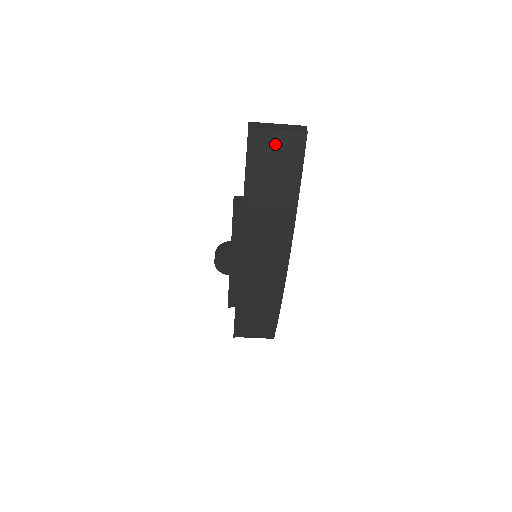
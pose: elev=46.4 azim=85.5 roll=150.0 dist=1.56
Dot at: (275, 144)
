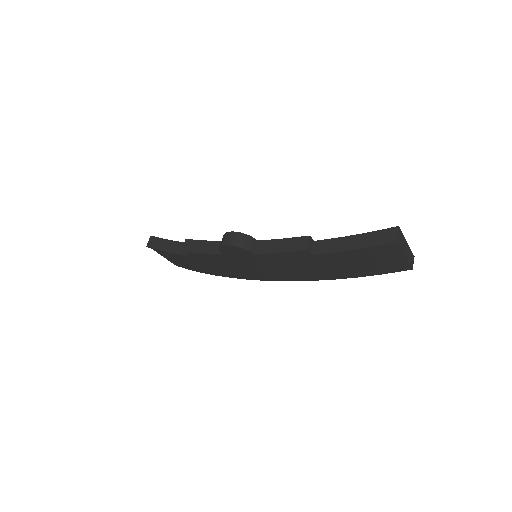
Dot at: (389, 257)
